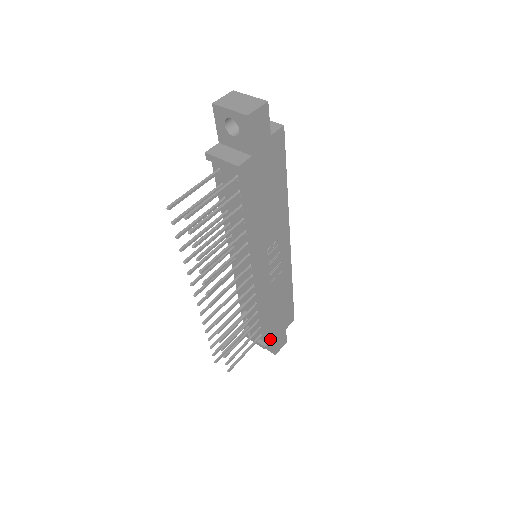
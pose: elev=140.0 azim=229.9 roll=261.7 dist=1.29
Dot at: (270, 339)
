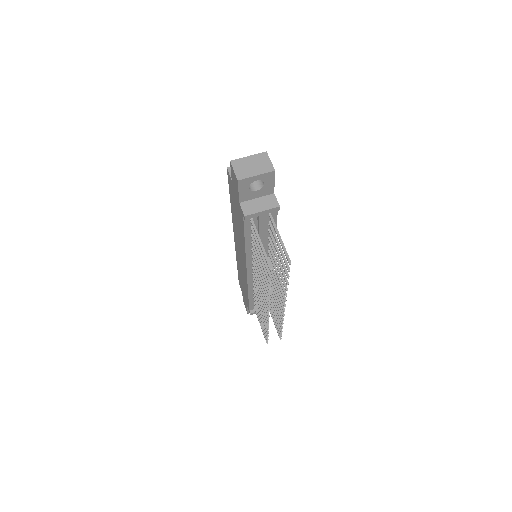
Dot at: occluded
